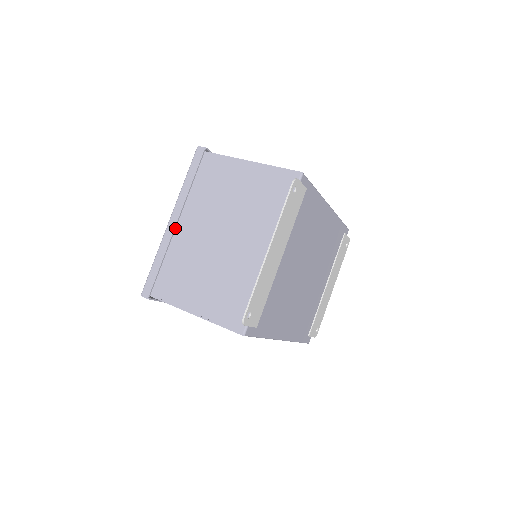
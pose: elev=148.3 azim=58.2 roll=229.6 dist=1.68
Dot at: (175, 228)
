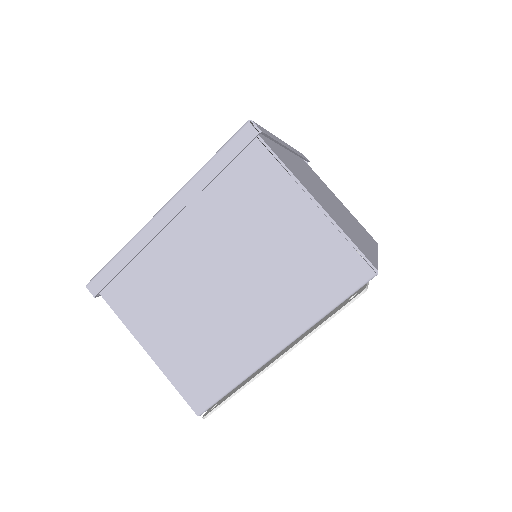
Dot at: (165, 227)
